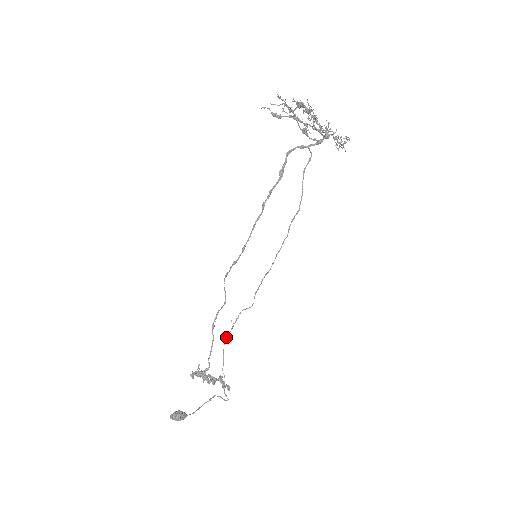
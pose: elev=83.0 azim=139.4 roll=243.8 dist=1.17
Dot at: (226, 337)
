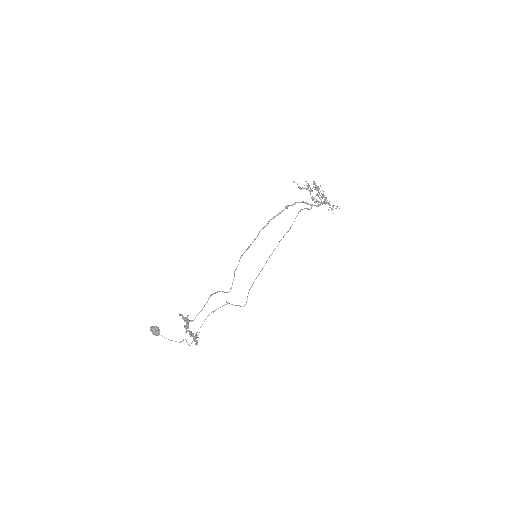
Dot at: occluded
